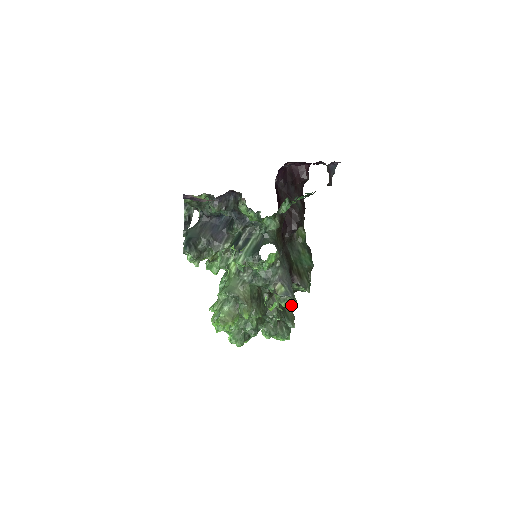
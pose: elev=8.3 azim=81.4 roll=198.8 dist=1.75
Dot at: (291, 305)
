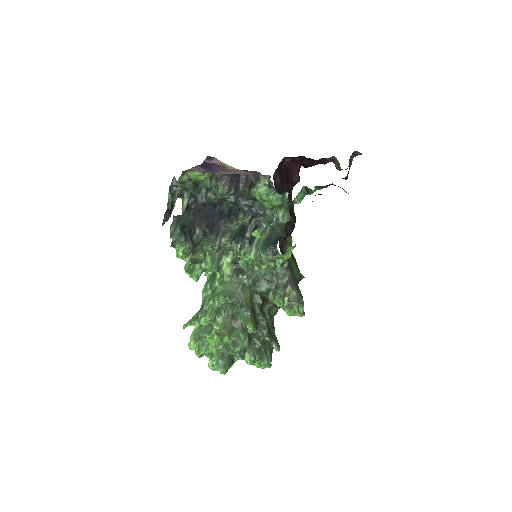
Dot at: occluded
